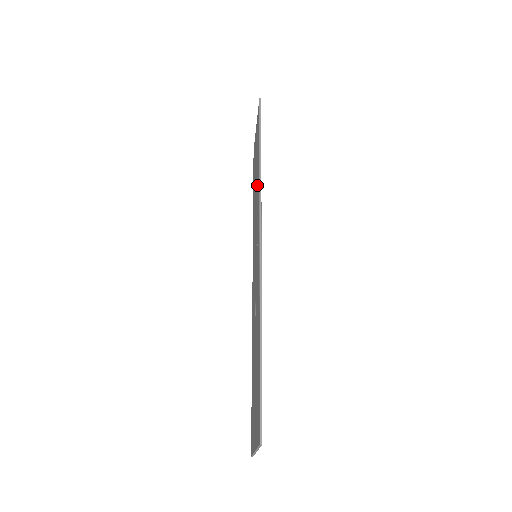
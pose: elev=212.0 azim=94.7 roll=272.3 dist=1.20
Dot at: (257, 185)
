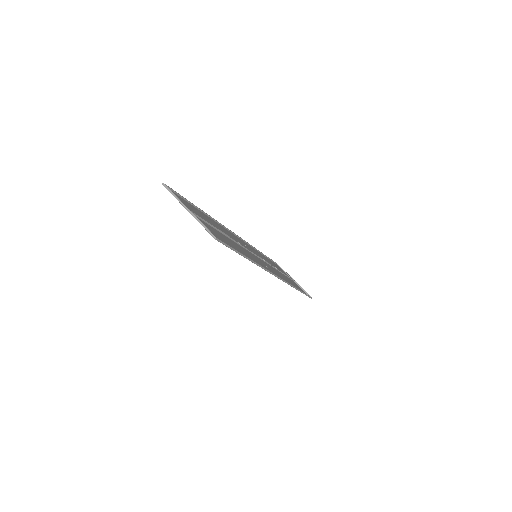
Dot at: (265, 259)
